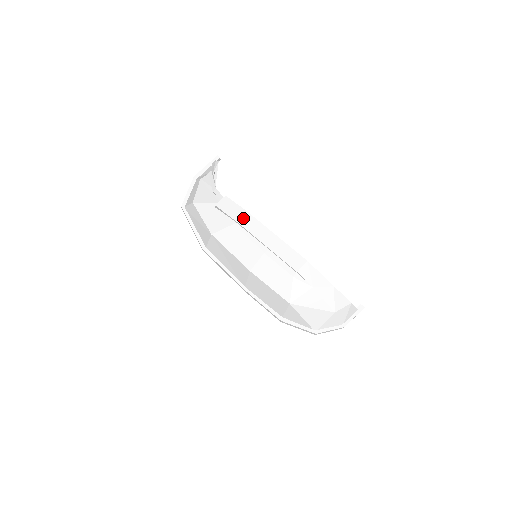
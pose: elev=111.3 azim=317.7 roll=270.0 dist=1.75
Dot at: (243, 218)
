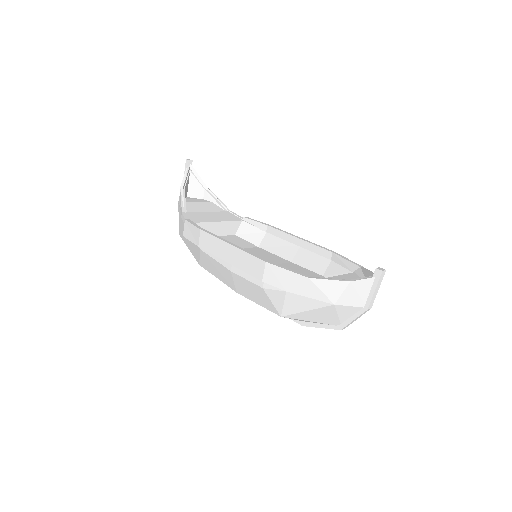
Dot at: (201, 240)
